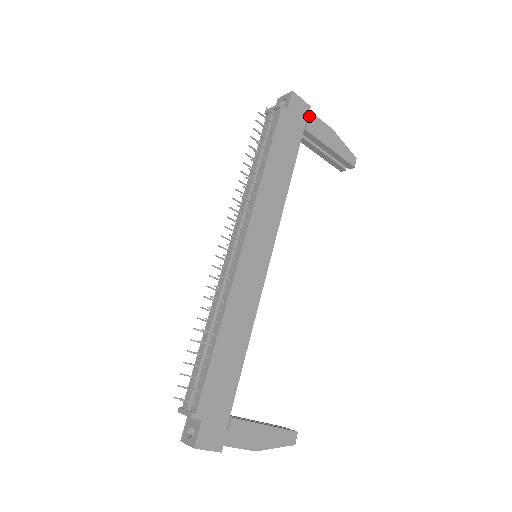
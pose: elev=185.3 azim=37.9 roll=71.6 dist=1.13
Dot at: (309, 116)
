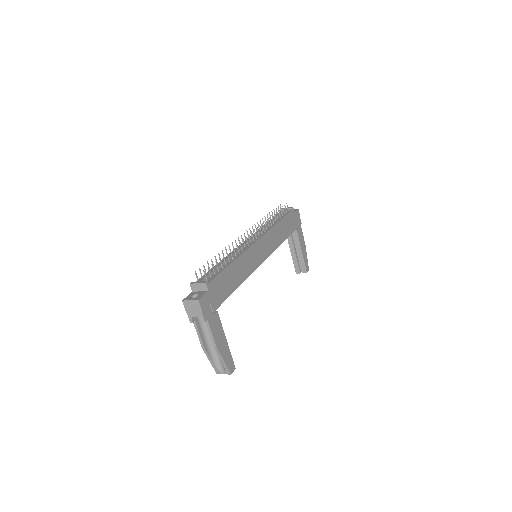
Dot at: (300, 227)
